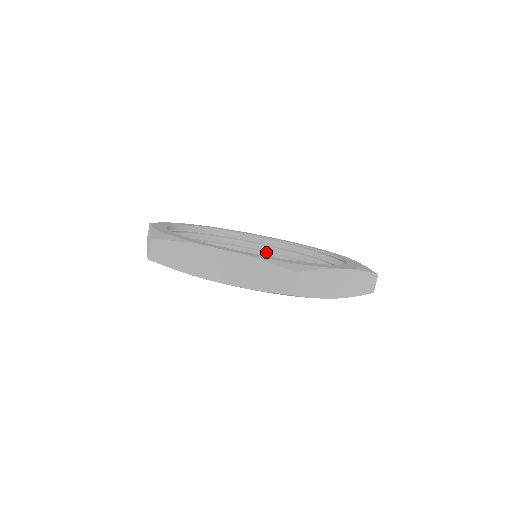
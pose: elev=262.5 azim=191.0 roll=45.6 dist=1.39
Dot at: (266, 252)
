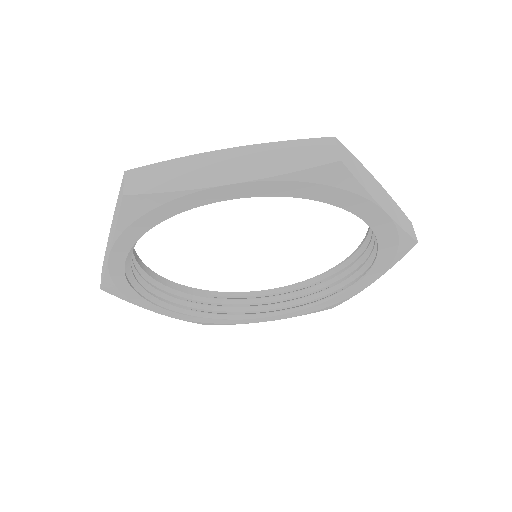
Dot at: (257, 310)
